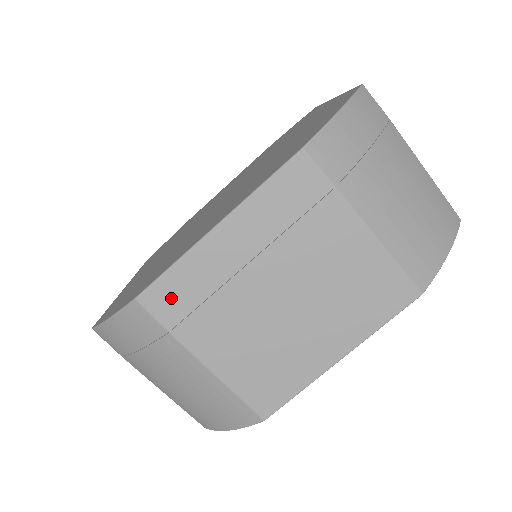
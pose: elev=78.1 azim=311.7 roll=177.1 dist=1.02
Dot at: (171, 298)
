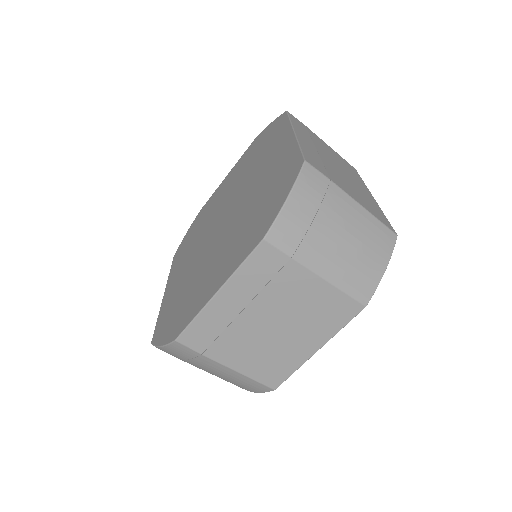
Dot at: (198, 336)
